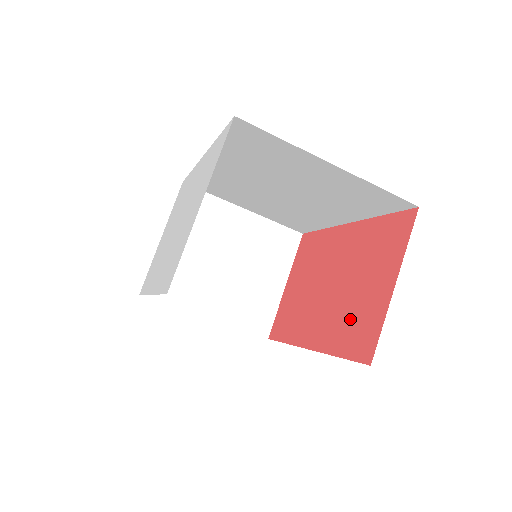
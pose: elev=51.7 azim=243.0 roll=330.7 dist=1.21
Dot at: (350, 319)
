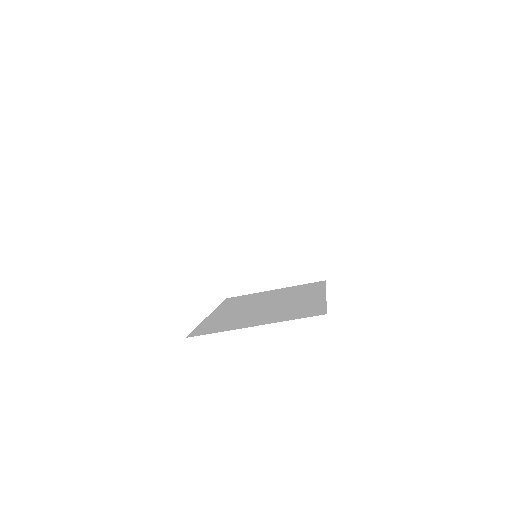
Dot at: occluded
